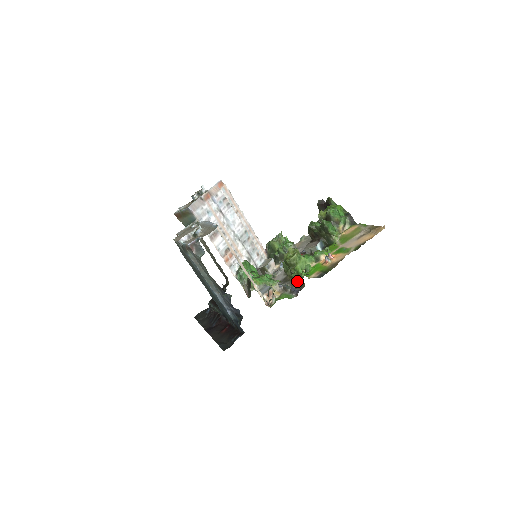
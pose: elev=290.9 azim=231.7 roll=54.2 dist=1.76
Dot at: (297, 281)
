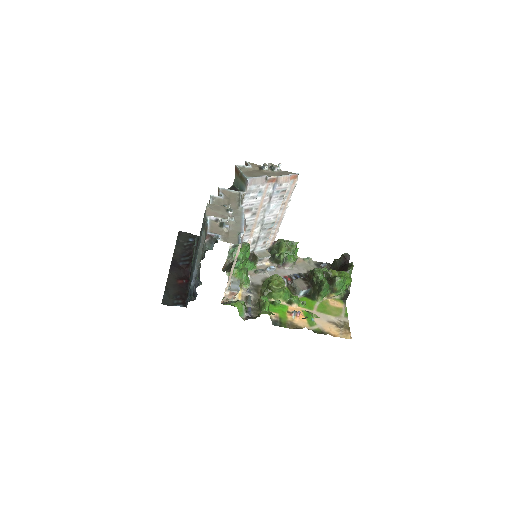
Dot at: (260, 304)
